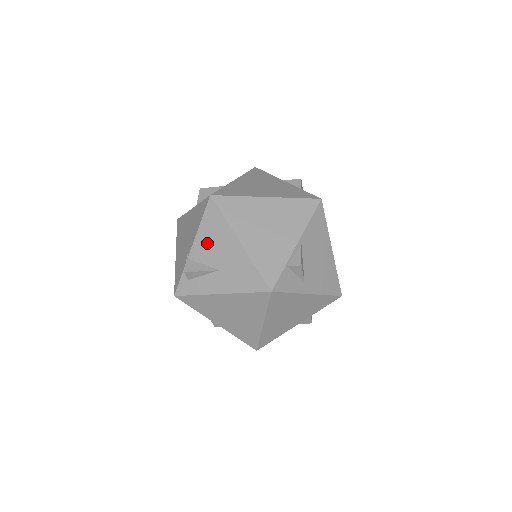
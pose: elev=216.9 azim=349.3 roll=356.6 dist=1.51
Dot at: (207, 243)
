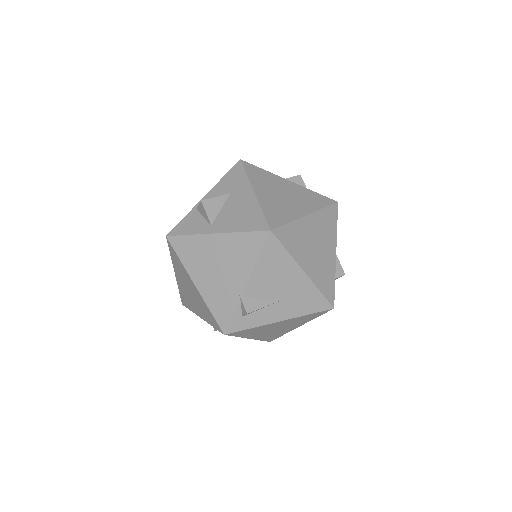
Dot at: (266, 278)
